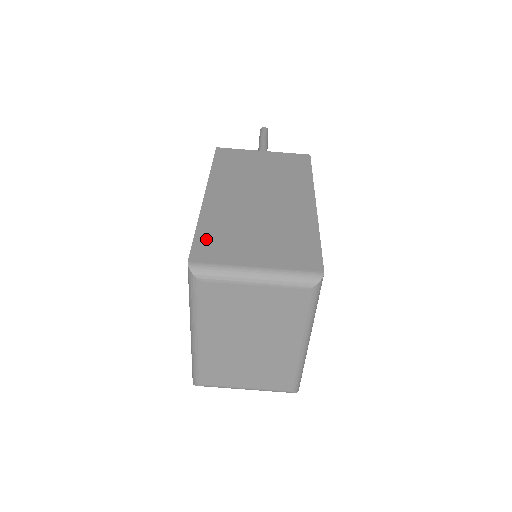
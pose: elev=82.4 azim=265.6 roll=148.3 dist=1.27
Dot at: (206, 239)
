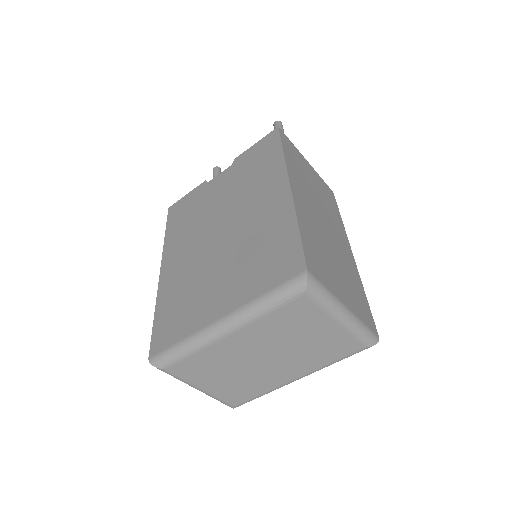
Dot at: (309, 247)
